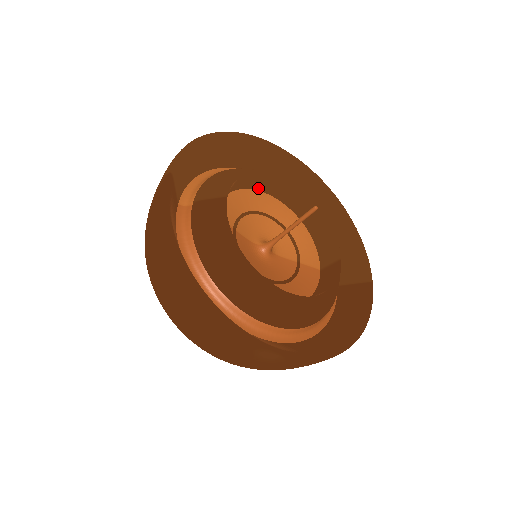
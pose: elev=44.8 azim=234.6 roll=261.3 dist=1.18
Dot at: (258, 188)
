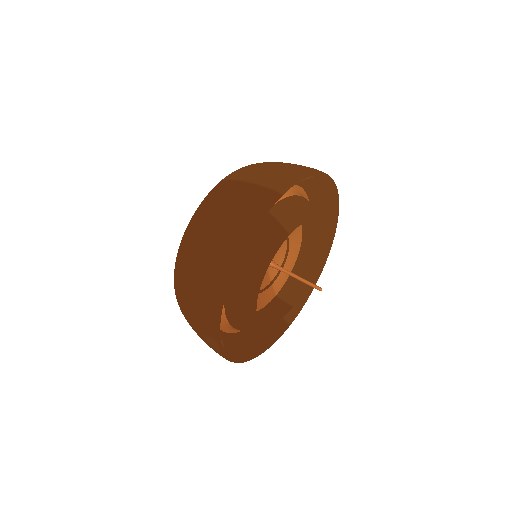
Dot at: occluded
